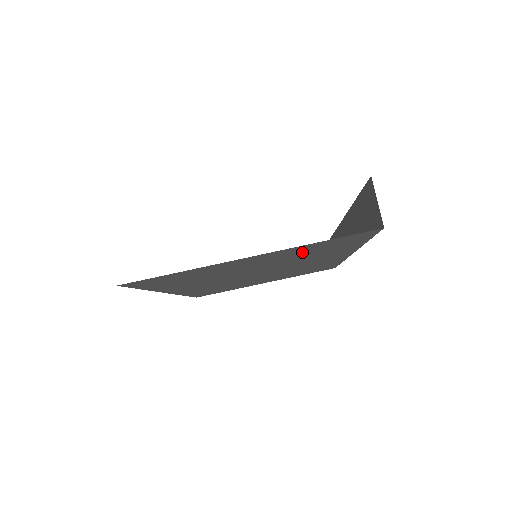
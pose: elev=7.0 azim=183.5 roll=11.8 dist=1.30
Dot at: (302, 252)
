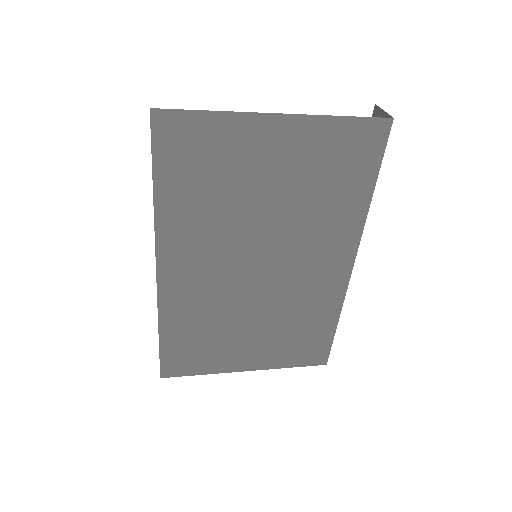
Dot at: (319, 162)
